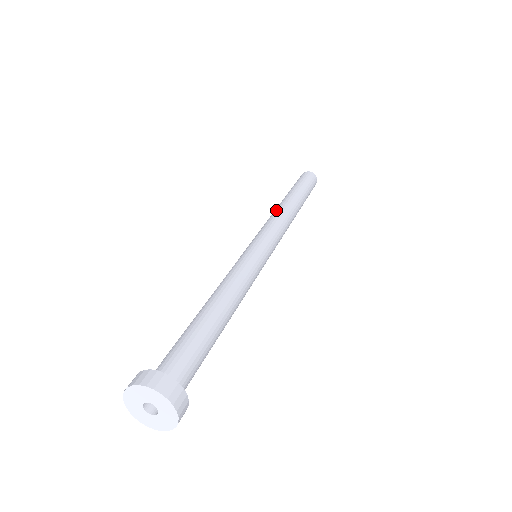
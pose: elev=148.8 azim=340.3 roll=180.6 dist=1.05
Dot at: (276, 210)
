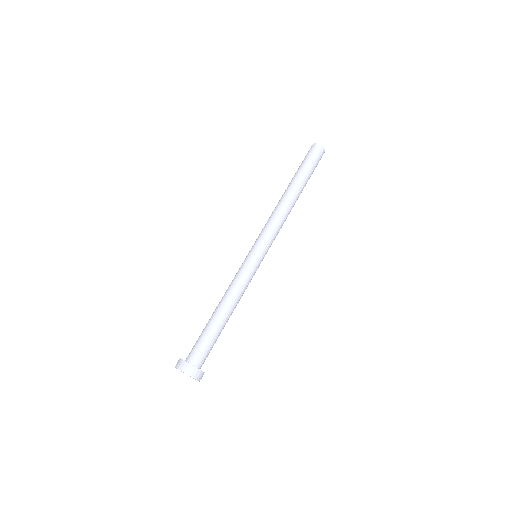
Dot at: (278, 206)
